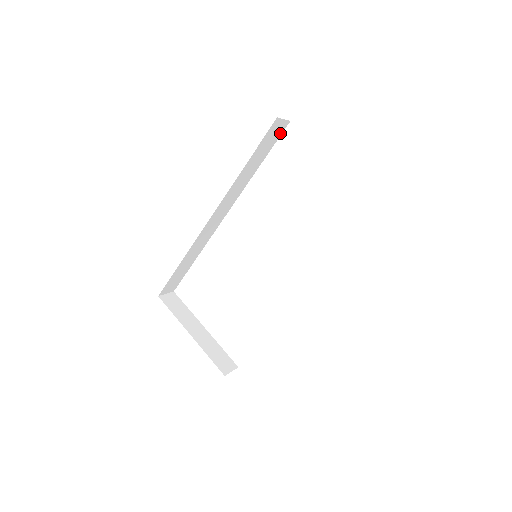
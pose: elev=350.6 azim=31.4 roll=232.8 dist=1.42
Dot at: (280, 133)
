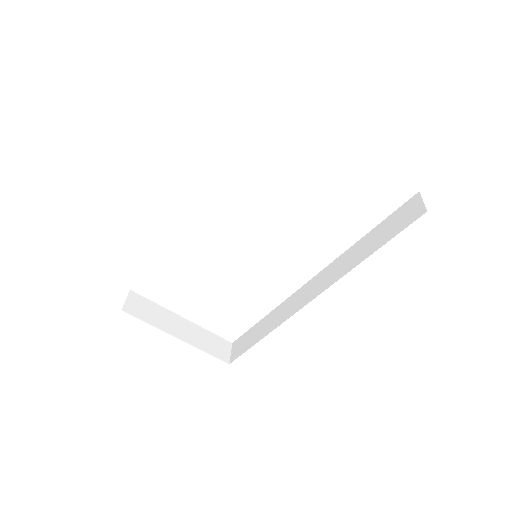
Dot at: occluded
